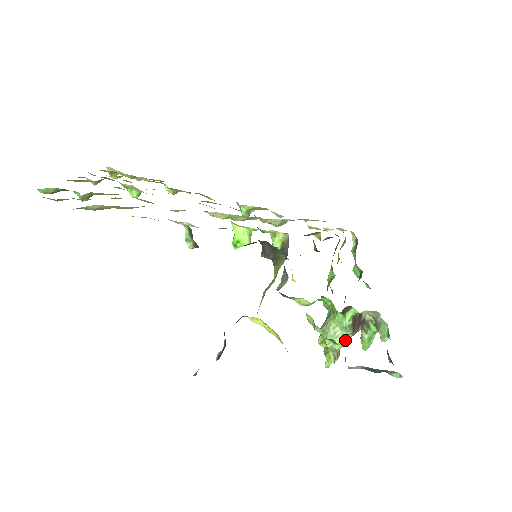
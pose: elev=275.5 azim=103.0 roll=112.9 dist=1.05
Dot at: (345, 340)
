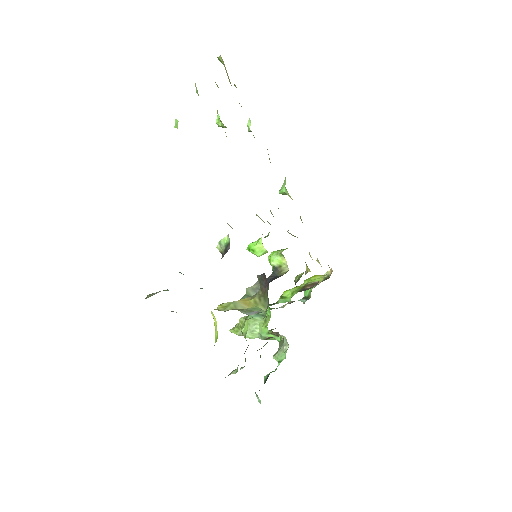
Dot at: occluded
